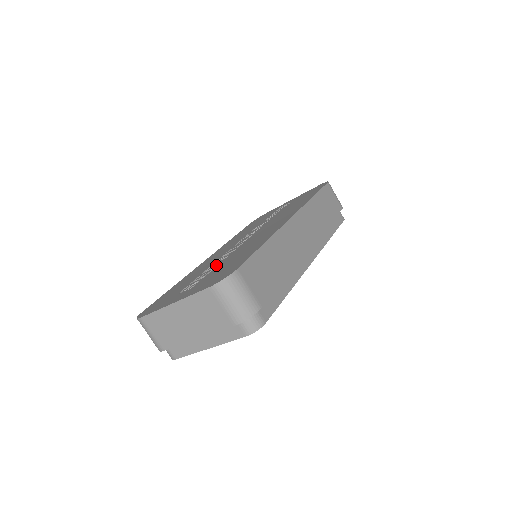
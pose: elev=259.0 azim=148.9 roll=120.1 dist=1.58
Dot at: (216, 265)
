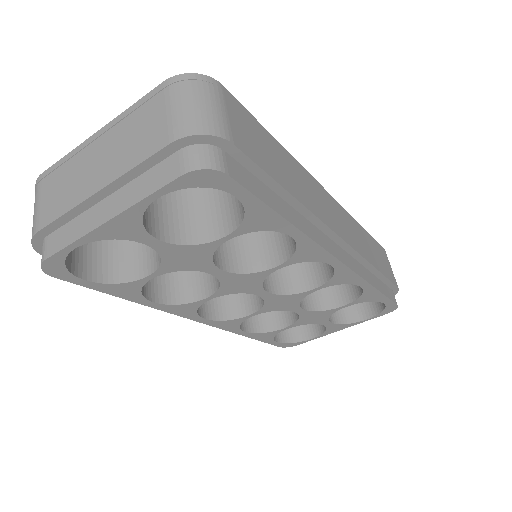
Dot at: occluded
